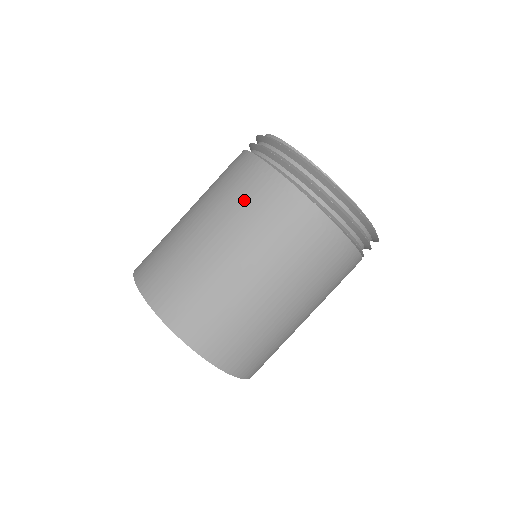
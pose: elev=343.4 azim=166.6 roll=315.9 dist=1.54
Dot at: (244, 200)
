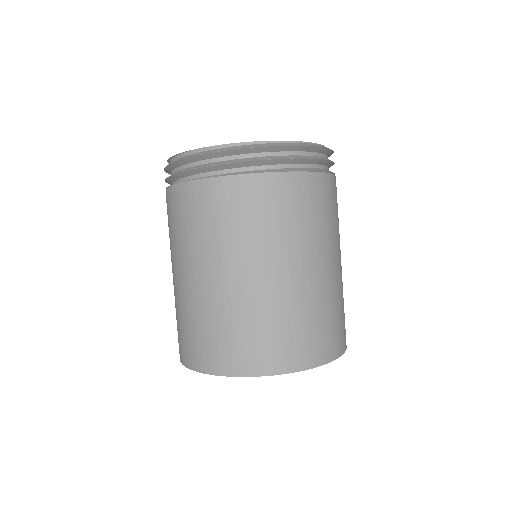
Dot at: (269, 220)
